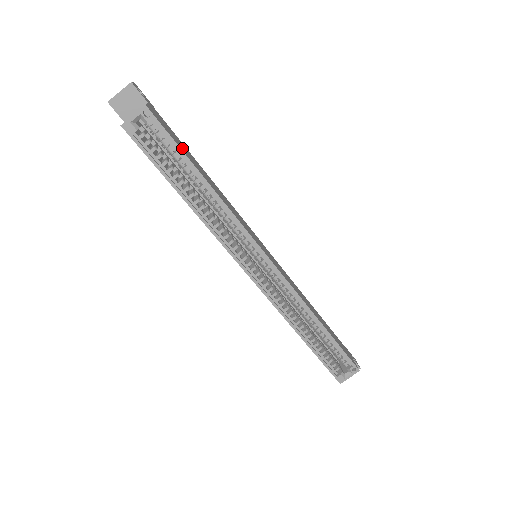
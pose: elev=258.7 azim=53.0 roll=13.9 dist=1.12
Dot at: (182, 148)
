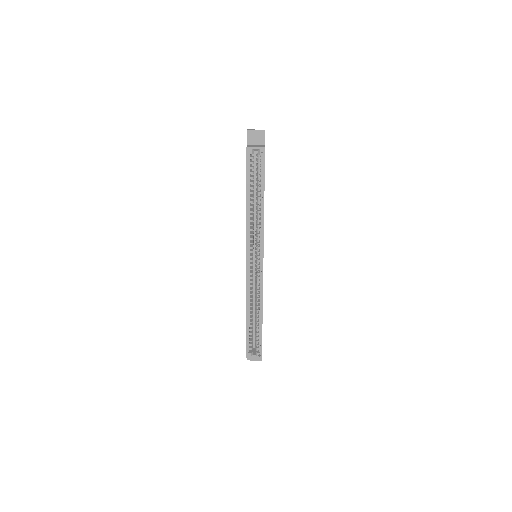
Dot at: occluded
